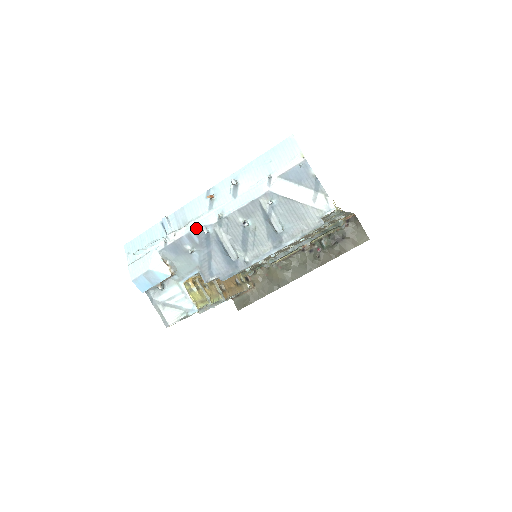
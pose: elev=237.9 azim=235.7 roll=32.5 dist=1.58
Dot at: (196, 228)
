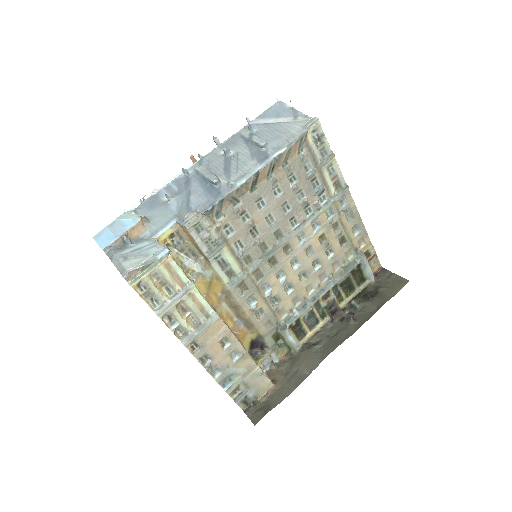
Dot at: (176, 178)
